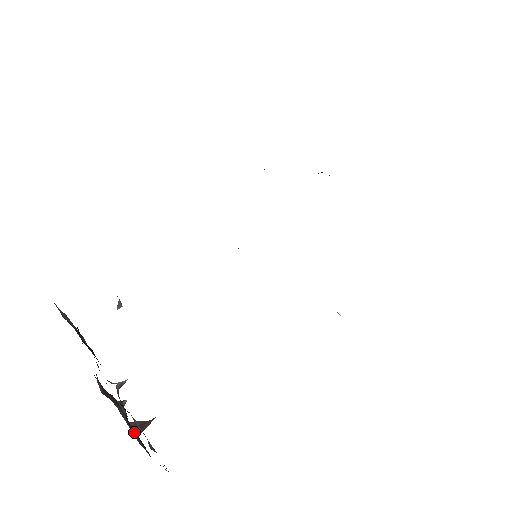
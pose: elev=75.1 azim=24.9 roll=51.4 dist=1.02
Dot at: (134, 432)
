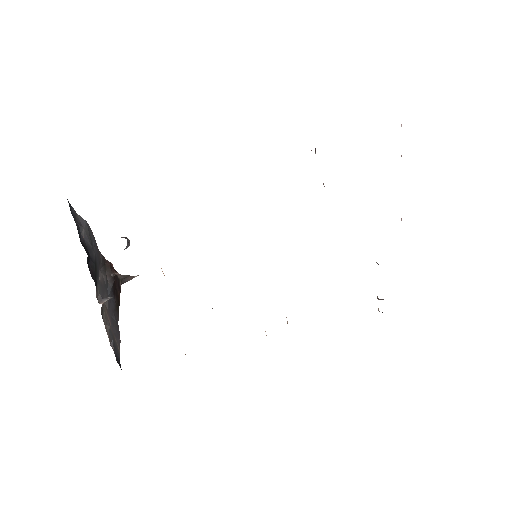
Dot at: (116, 292)
